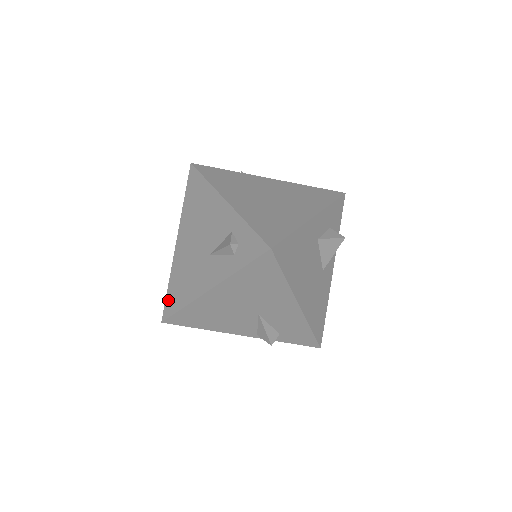
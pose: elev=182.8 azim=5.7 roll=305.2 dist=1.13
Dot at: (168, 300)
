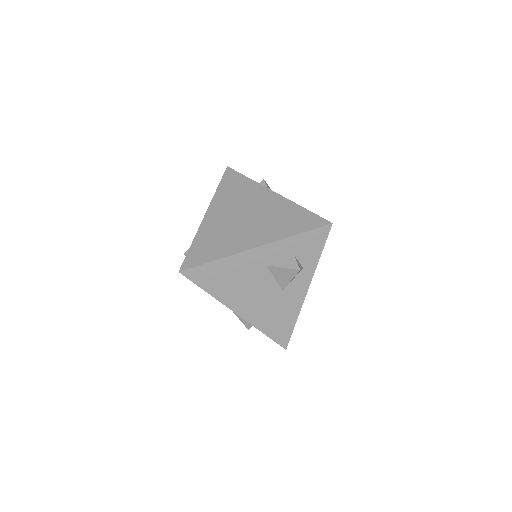
Dot at: occluded
